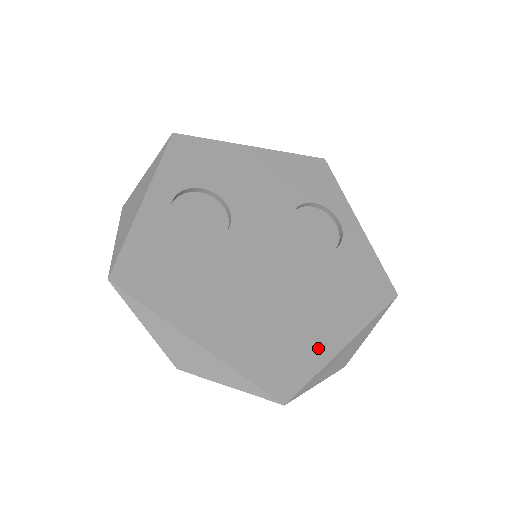
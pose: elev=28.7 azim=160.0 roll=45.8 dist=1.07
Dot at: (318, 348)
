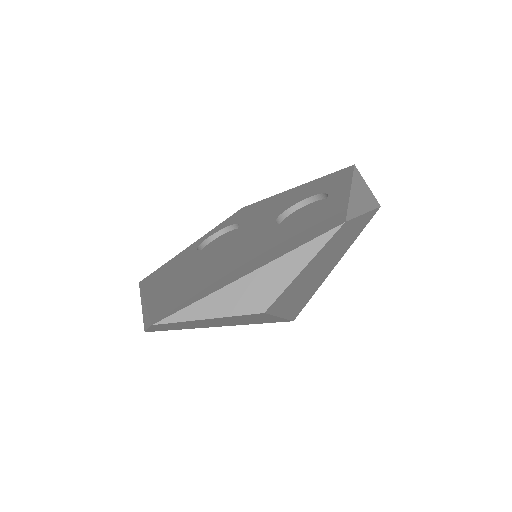
Dot at: (216, 284)
